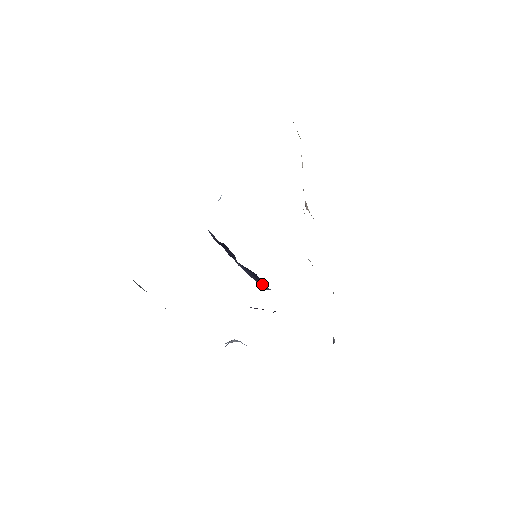
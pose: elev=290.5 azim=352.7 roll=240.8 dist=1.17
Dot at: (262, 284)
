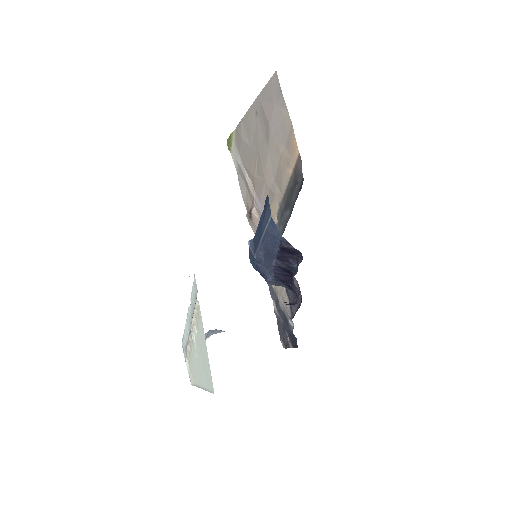
Dot at: (287, 282)
